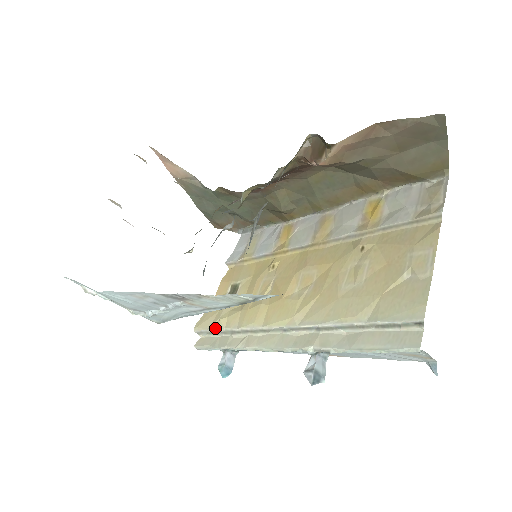
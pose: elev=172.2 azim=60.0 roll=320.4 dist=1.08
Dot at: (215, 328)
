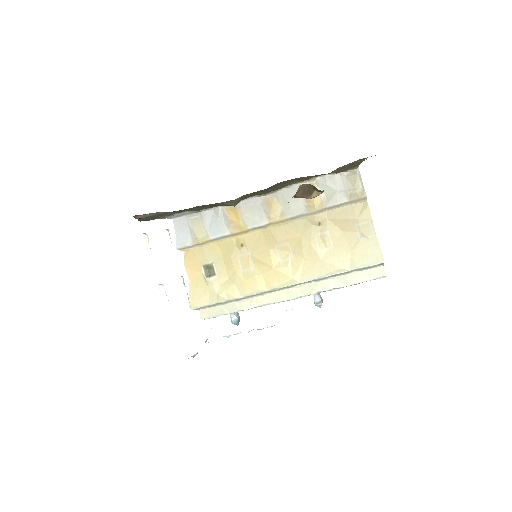
Dot at: (217, 302)
